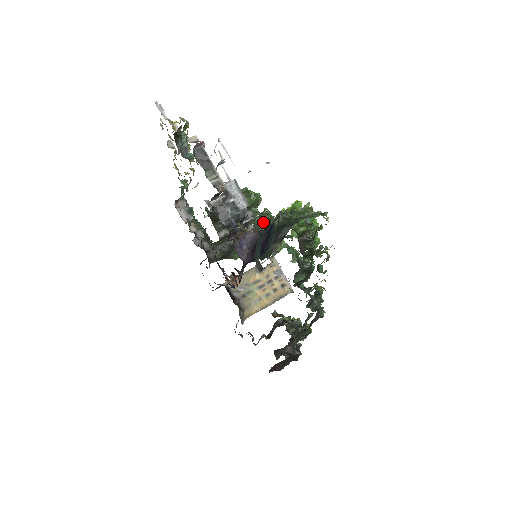
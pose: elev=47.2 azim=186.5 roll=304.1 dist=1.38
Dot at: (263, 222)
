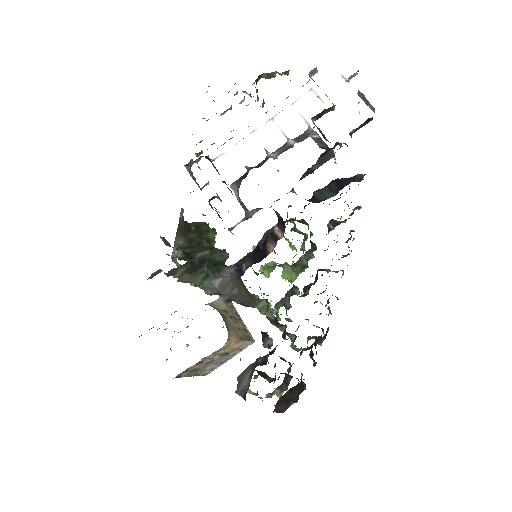
Dot at: (223, 259)
